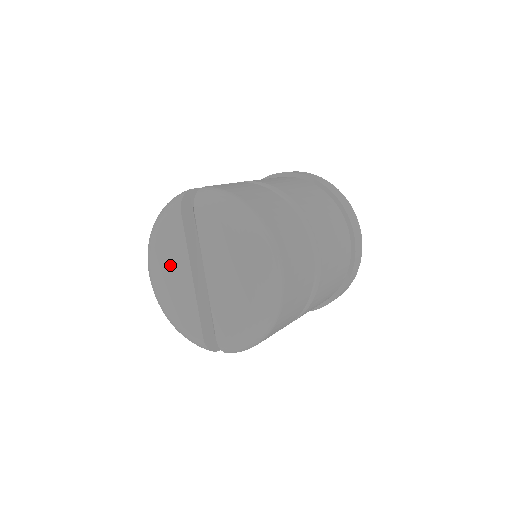
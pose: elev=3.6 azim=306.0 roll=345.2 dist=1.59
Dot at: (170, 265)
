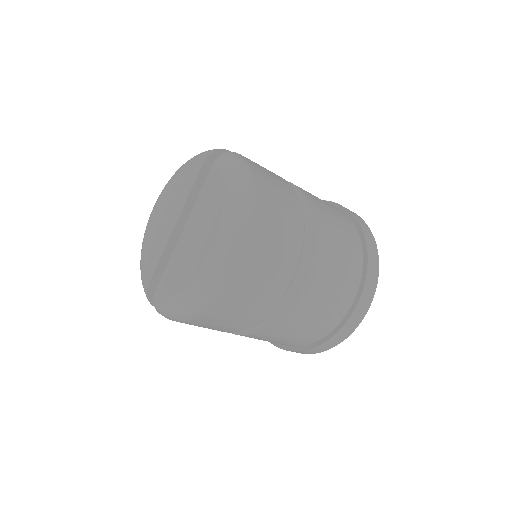
Dot at: (169, 205)
